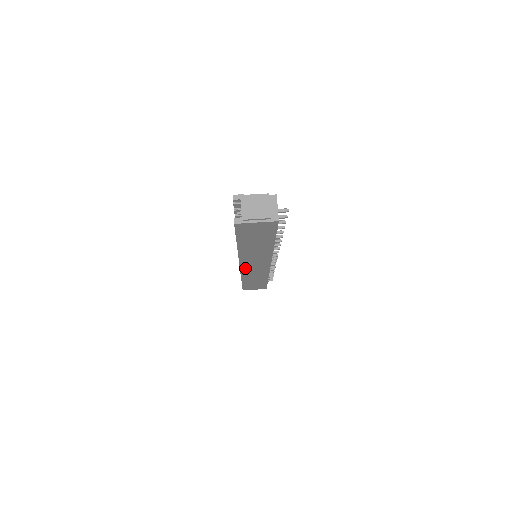
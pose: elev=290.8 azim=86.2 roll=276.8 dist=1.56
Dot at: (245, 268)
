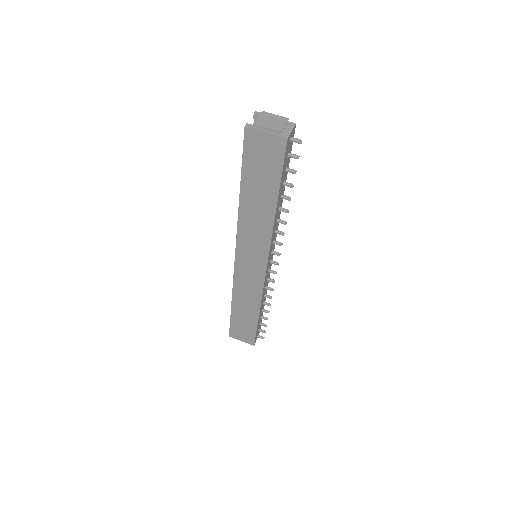
Dot at: (240, 264)
